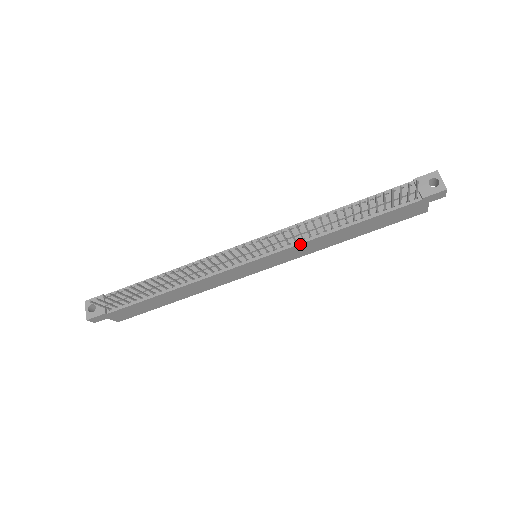
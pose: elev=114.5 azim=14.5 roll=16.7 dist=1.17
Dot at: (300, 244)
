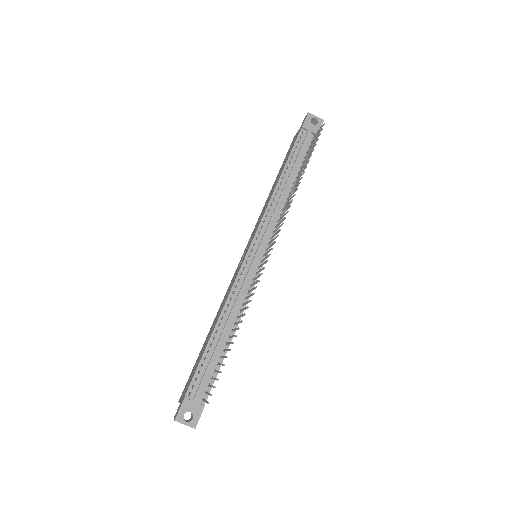
Dot at: occluded
